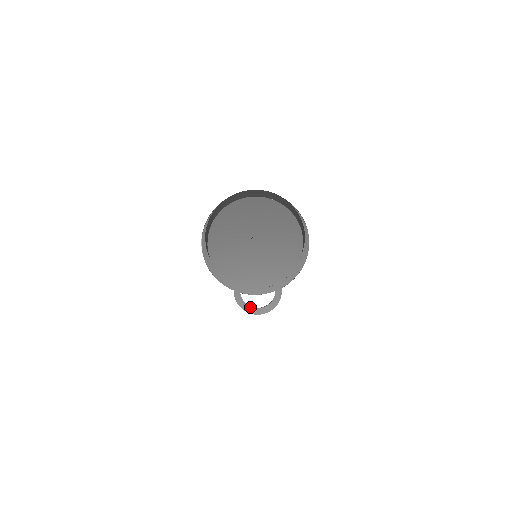
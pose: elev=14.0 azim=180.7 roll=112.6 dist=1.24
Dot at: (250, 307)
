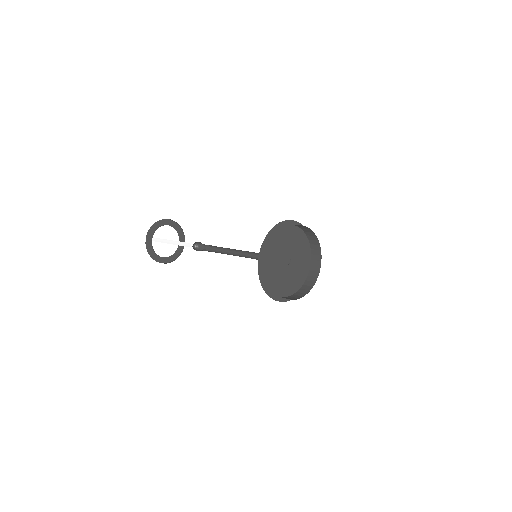
Dot at: (169, 257)
